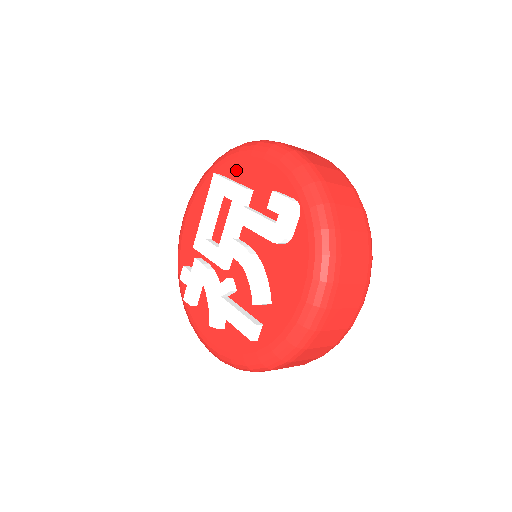
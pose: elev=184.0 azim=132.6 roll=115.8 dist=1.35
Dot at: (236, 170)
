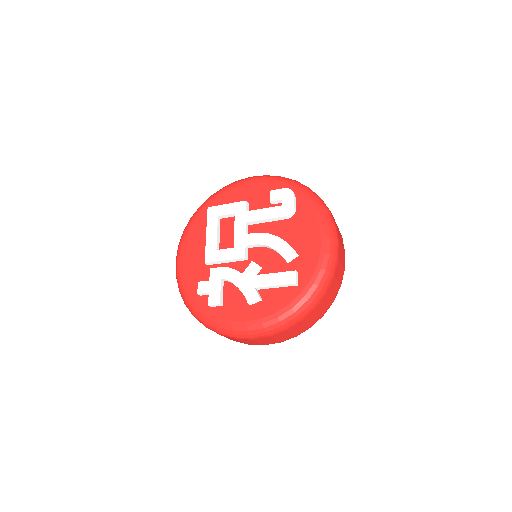
Dot at: (226, 200)
